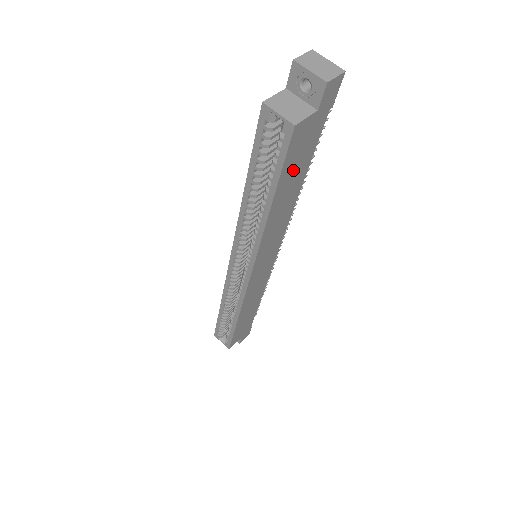
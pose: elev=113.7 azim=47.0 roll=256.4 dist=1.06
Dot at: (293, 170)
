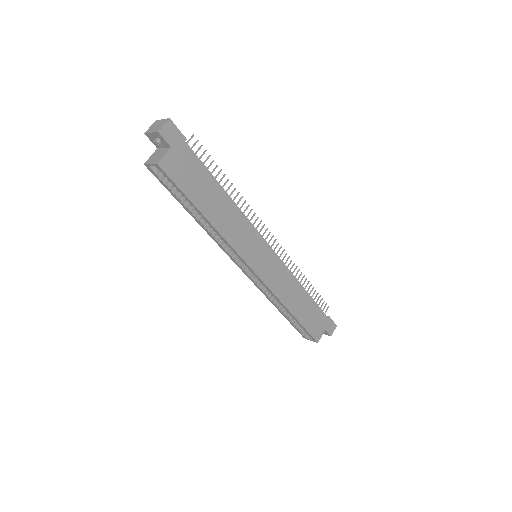
Dot at: (197, 187)
